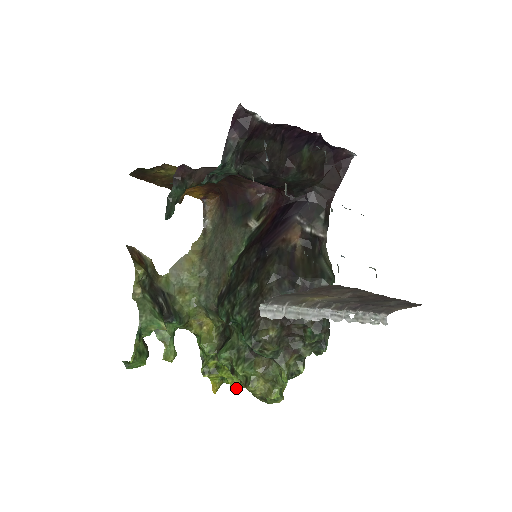
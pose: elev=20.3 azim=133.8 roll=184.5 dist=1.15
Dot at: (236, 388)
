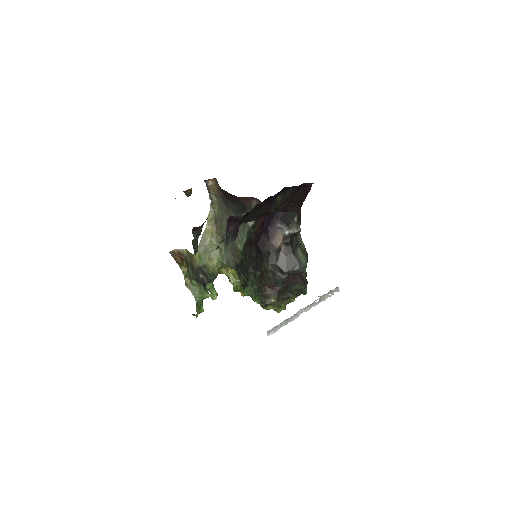
Dot at: occluded
